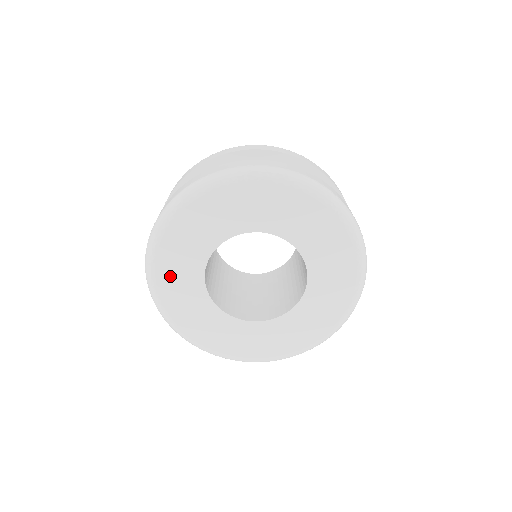
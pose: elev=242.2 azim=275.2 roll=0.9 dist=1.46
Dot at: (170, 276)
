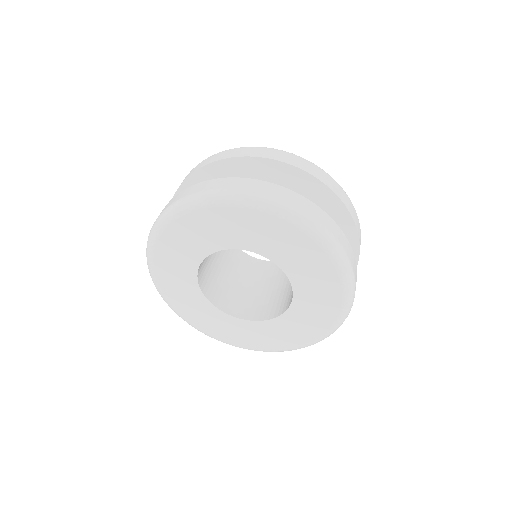
Dot at: (190, 228)
